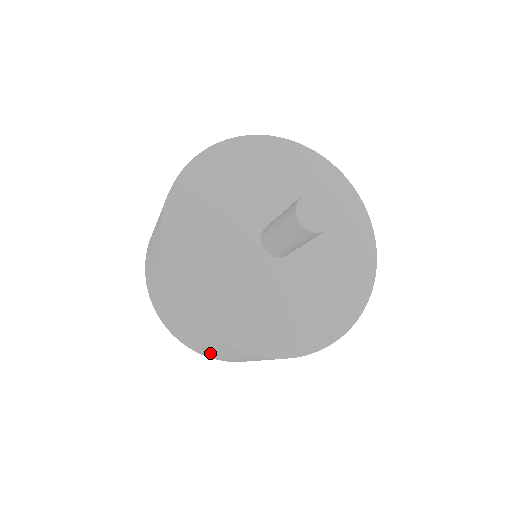
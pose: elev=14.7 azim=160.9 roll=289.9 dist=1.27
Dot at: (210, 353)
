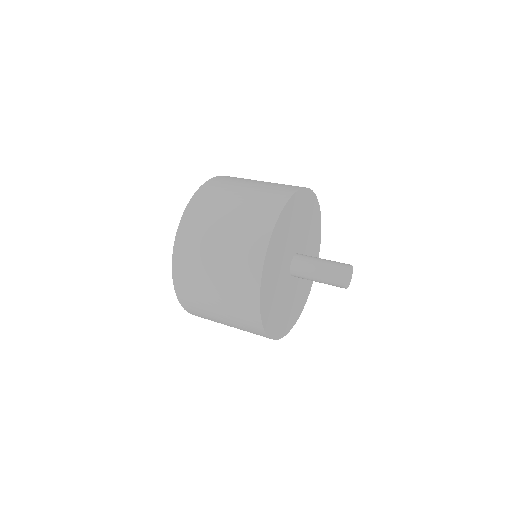
Dot at: occluded
